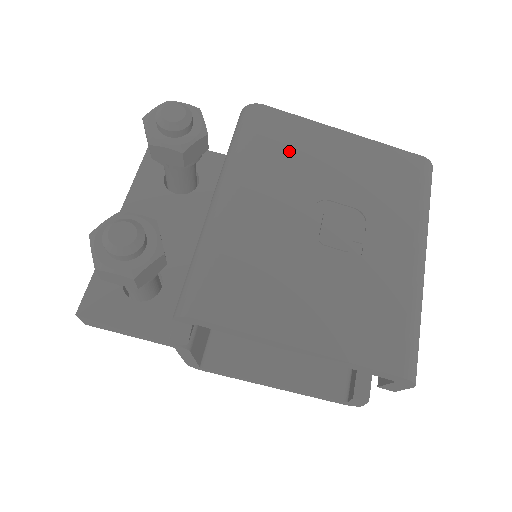
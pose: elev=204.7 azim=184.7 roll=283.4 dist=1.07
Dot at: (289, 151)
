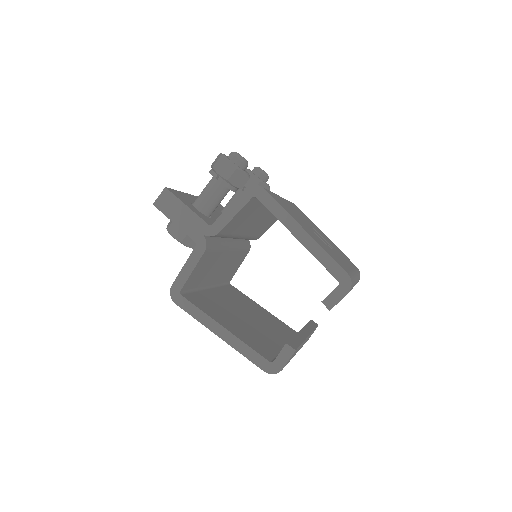
Dot at: (304, 216)
